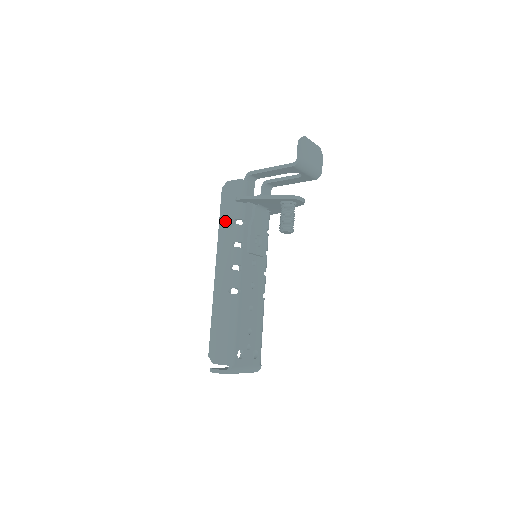
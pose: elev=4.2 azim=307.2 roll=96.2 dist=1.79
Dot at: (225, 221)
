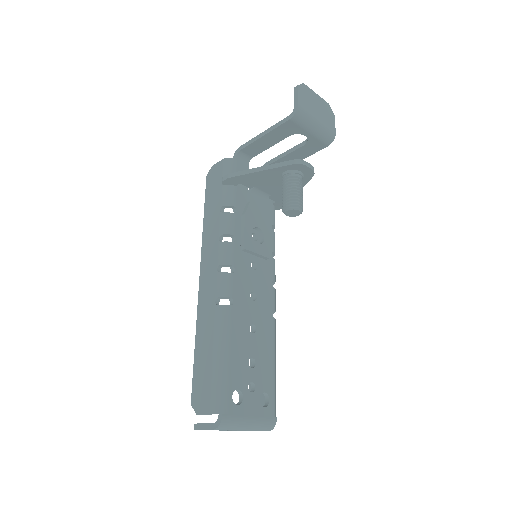
Dot at: (210, 213)
